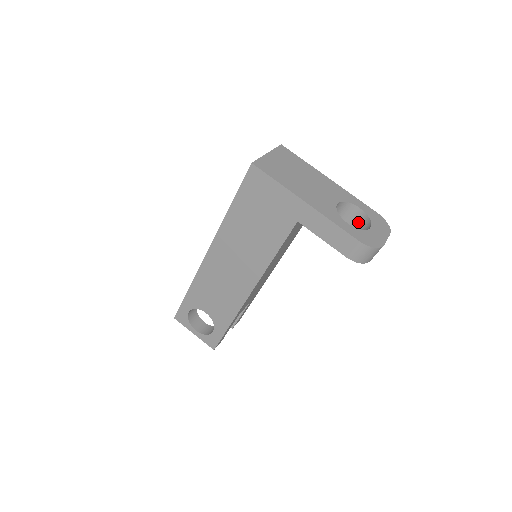
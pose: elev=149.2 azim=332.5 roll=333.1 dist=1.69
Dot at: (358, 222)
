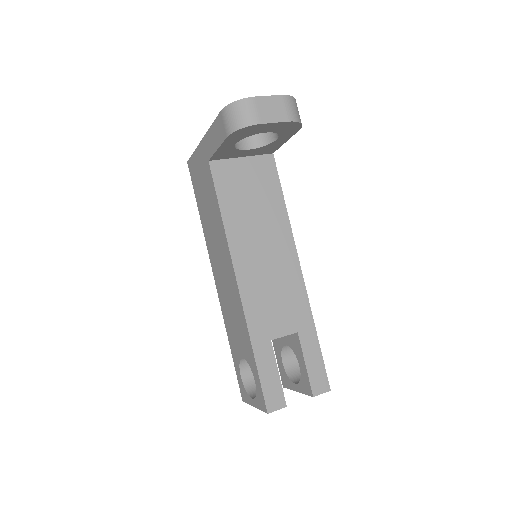
Dot at: occluded
